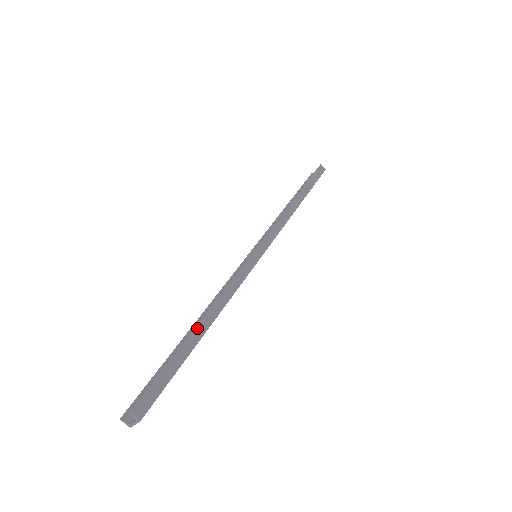
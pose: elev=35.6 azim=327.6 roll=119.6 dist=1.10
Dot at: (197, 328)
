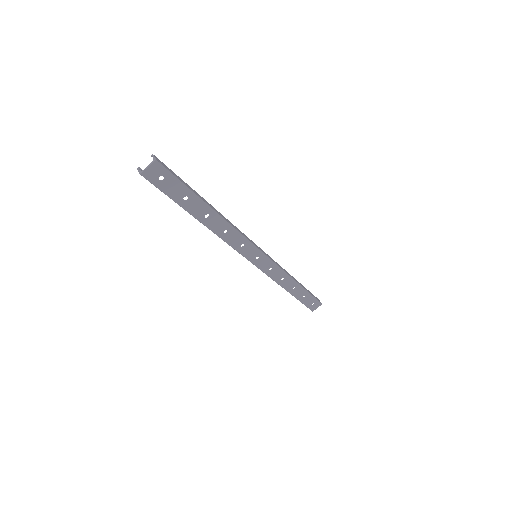
Dot at: (207, 202)
